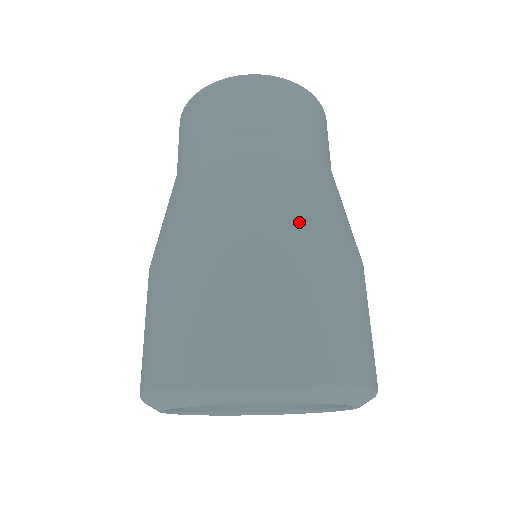
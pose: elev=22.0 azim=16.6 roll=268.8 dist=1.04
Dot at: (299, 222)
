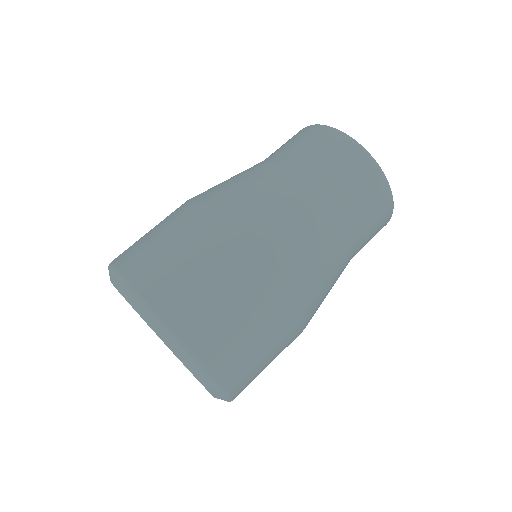
Dot at: (305, 296)
